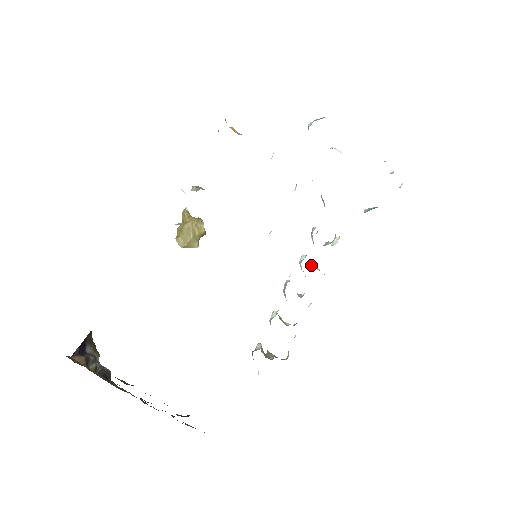
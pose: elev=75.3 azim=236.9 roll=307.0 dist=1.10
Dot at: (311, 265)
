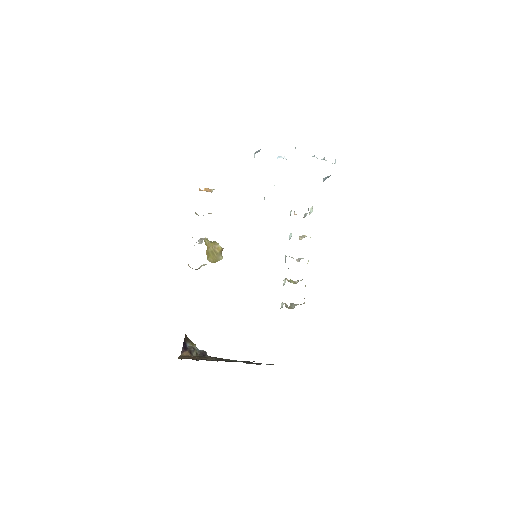
Dot at: (299, 236)
